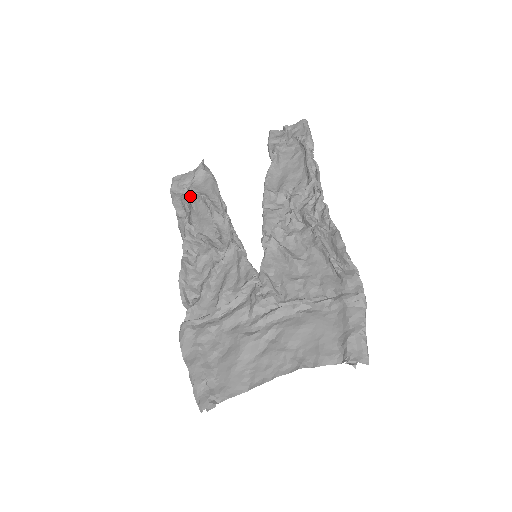
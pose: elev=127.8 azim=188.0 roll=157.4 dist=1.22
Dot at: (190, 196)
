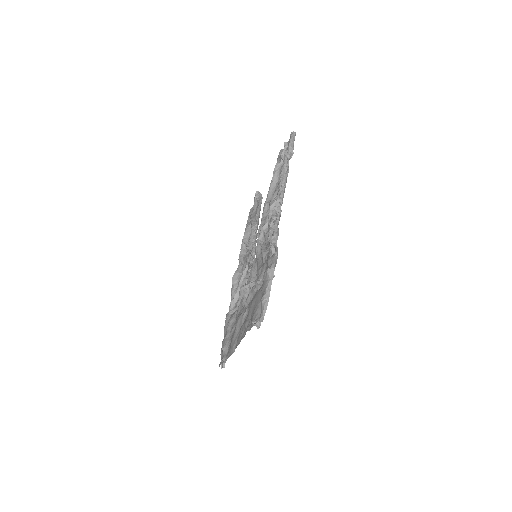
Dot at: occluded
